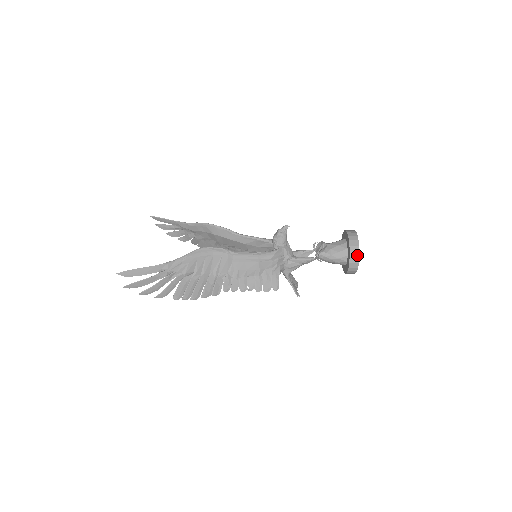
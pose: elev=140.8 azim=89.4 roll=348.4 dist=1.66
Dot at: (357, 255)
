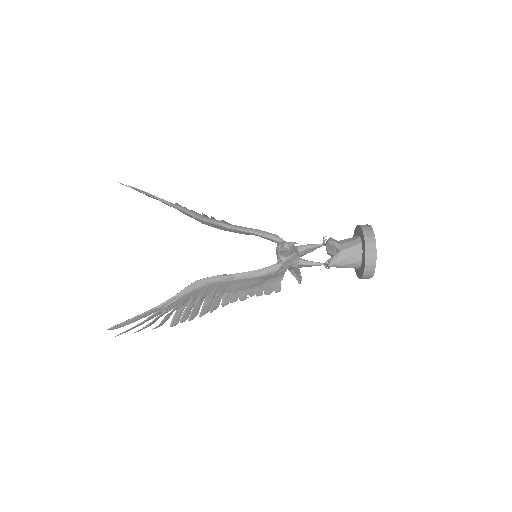
Dot at: (372, 273)
